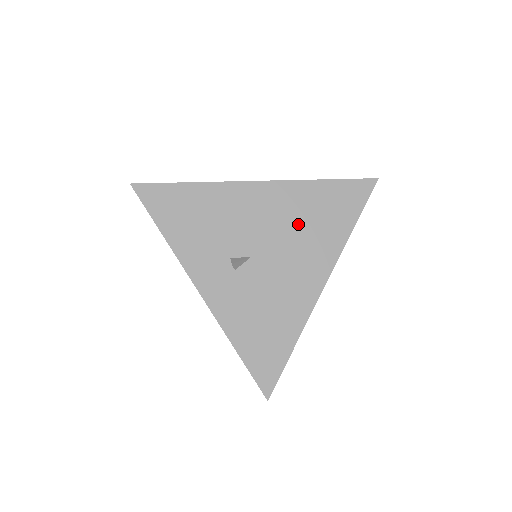
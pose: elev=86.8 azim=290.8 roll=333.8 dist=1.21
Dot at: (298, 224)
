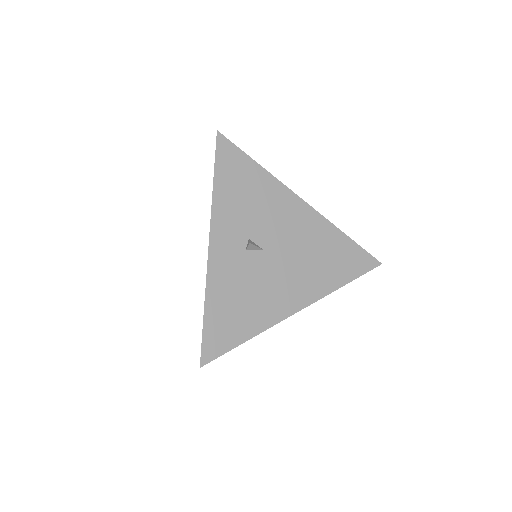
Dot at: (311, 252)
